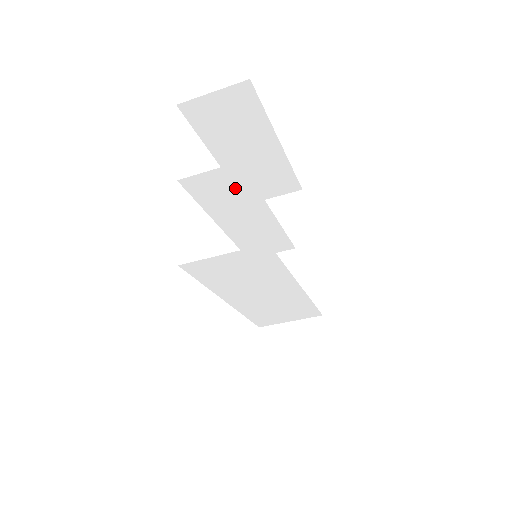
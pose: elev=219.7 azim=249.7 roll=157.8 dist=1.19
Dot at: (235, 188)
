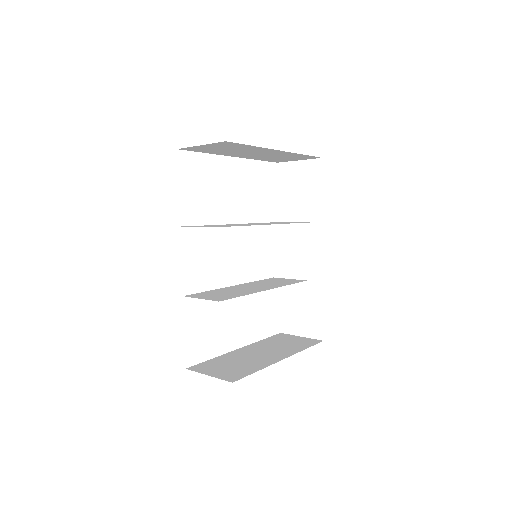
Dot at: (226, 225)
